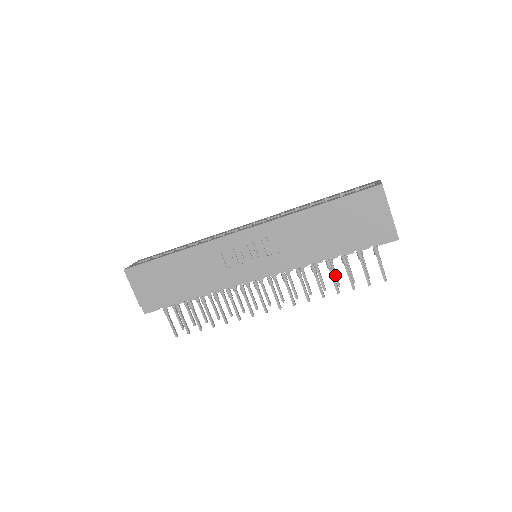
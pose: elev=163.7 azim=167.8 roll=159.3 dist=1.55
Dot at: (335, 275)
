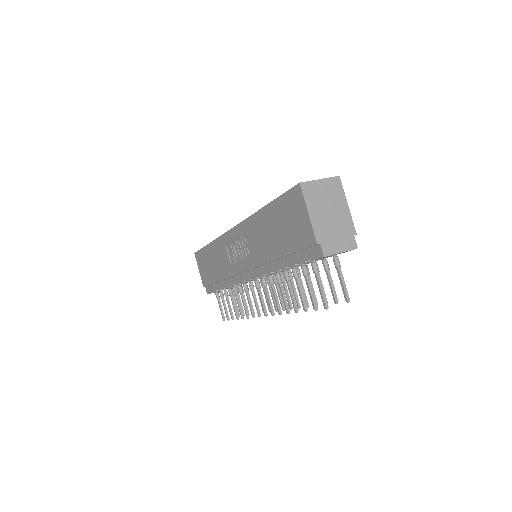
Dot at: occluded
